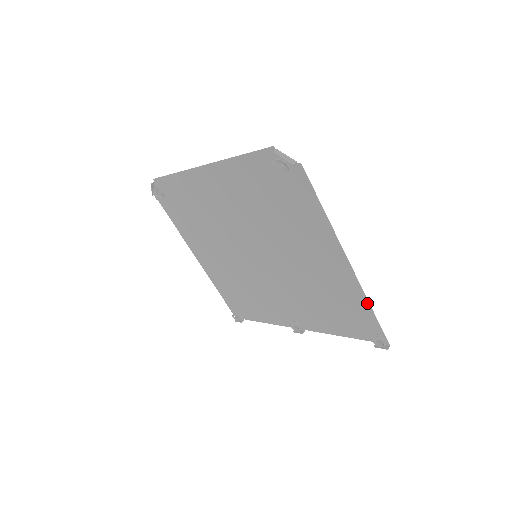
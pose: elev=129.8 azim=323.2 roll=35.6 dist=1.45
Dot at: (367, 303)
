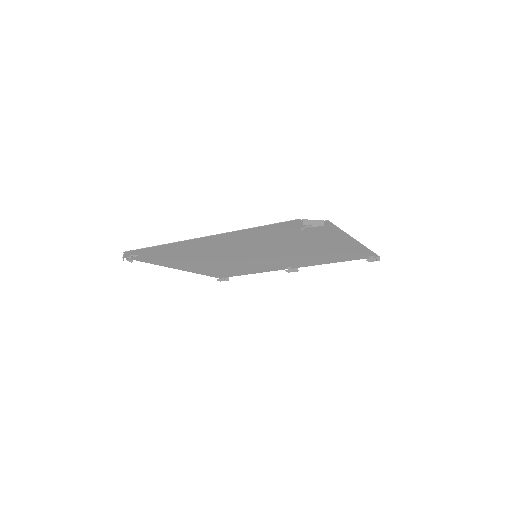
Dot at: (367, 250)
